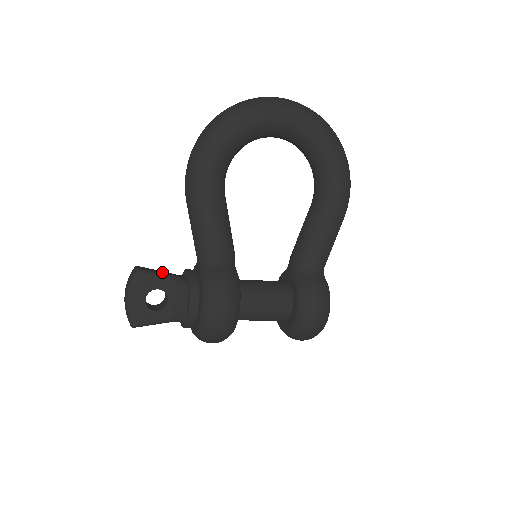
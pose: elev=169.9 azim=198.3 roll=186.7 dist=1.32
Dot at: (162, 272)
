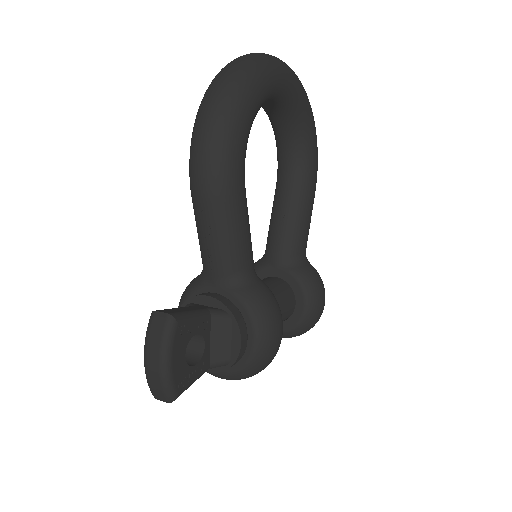
Dot at: (187, 309)
